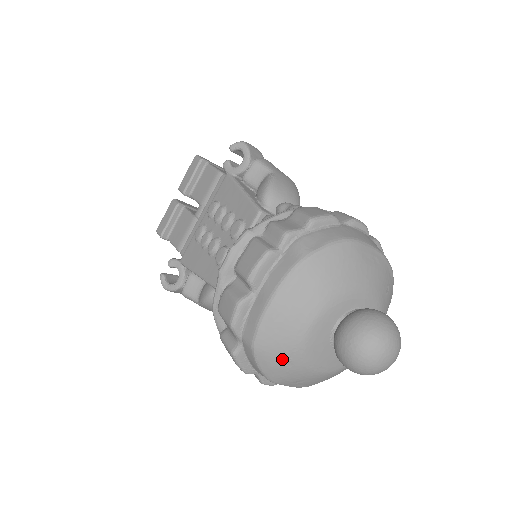
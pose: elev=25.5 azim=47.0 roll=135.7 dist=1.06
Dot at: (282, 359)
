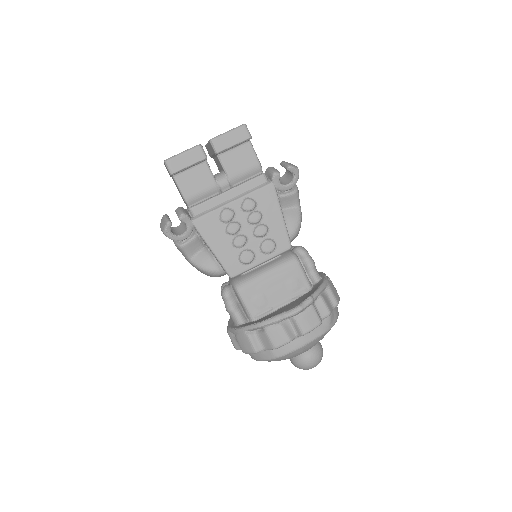
Dot at: occluded
